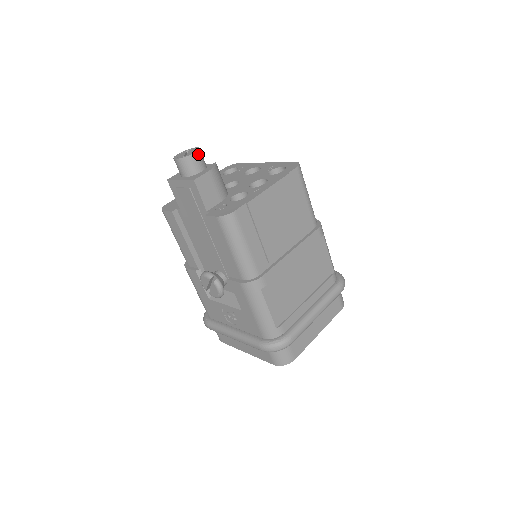
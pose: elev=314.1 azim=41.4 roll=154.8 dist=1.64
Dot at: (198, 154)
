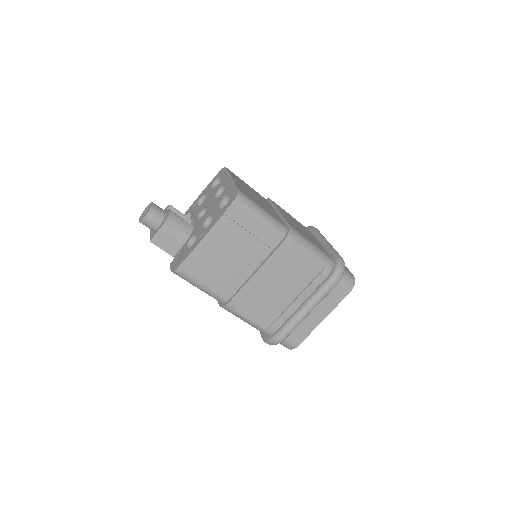
Dot at: (150, 215)
